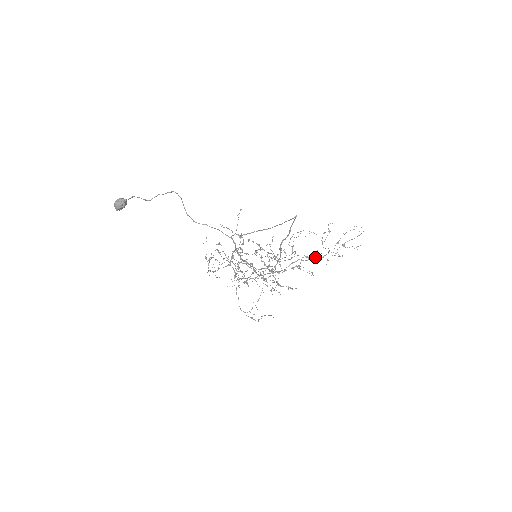
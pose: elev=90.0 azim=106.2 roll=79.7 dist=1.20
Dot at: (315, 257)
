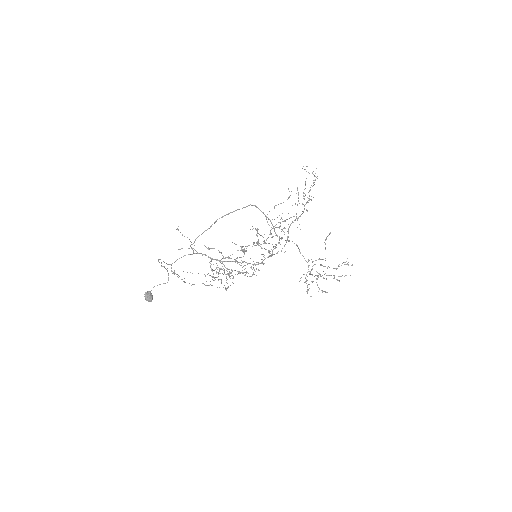
Dot at: (297, 218)
